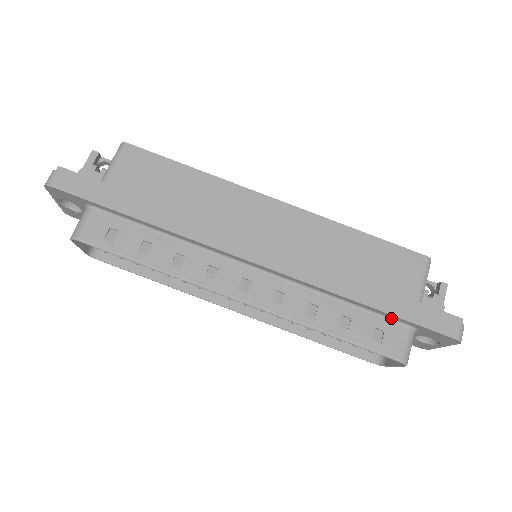
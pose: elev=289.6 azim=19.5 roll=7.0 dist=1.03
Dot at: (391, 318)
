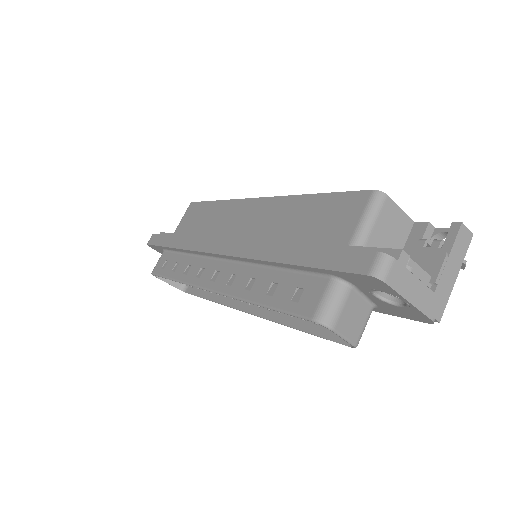
Dot at: (313, 272)
